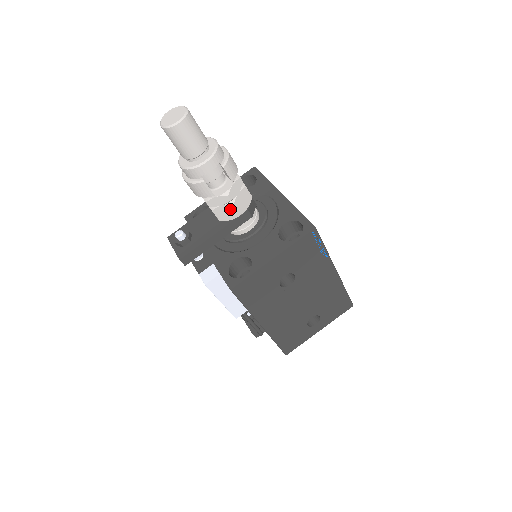
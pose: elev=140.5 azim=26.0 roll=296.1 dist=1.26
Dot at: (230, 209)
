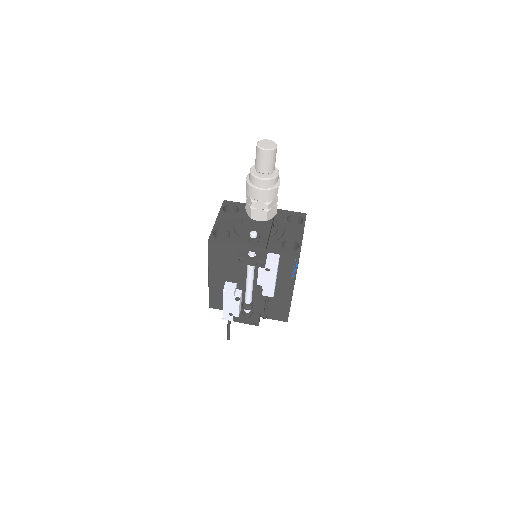
Dot at: (274, 209)
